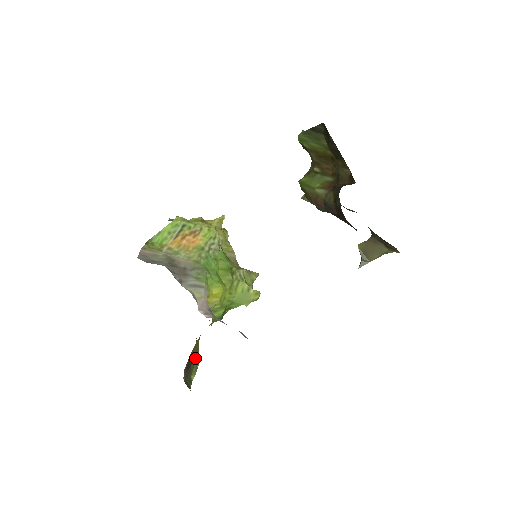
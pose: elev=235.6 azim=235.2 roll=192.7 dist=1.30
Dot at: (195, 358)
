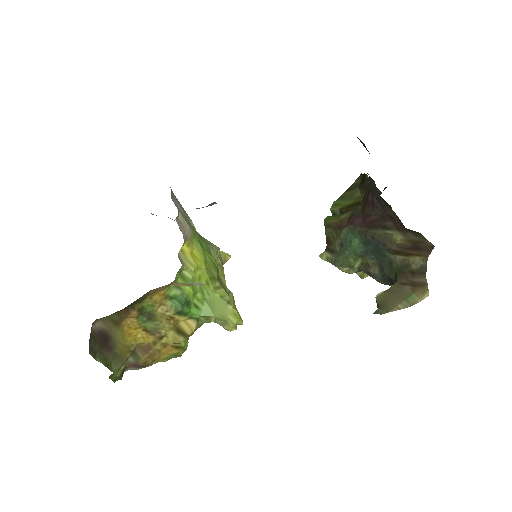
Dot at: (113, 361)
